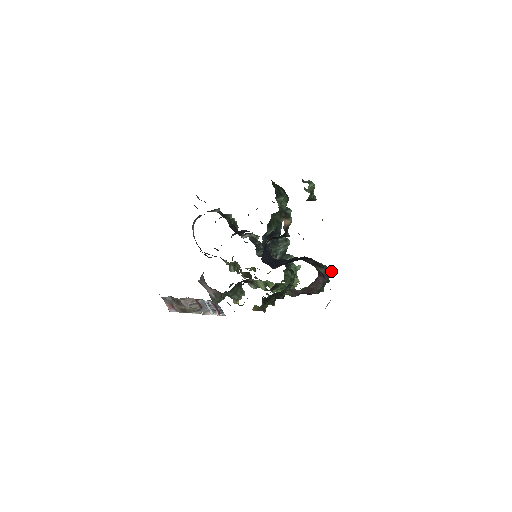
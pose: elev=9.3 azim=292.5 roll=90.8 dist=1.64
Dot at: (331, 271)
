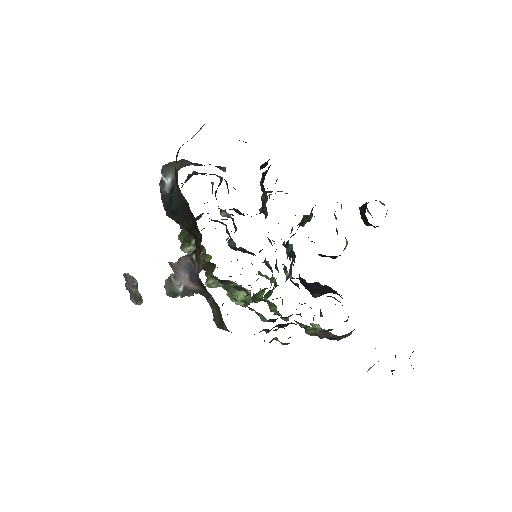
Dot at: occluded
